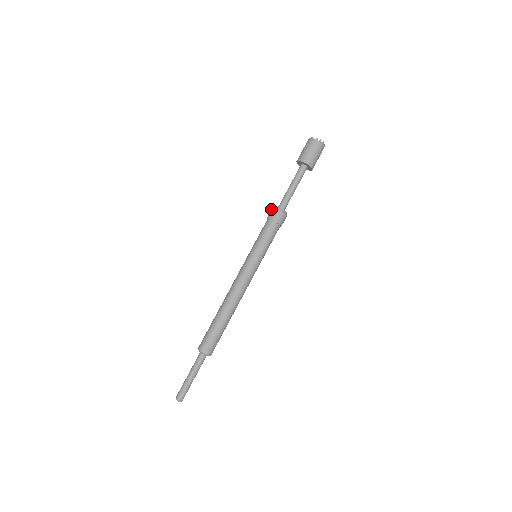
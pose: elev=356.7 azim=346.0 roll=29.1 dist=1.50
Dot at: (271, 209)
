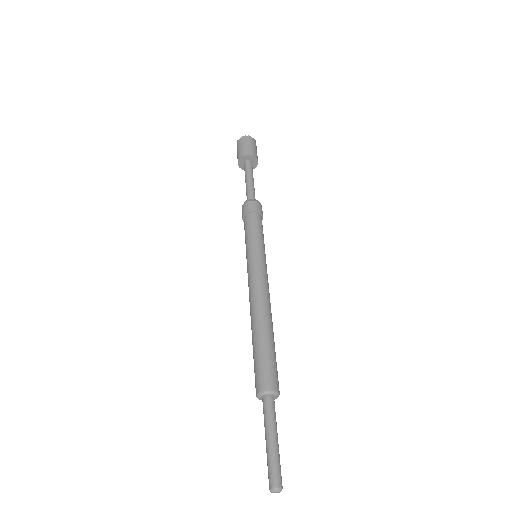
Dot at: (243, 205)
